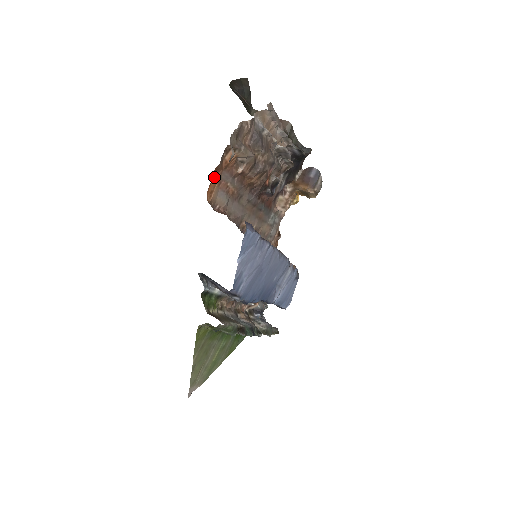
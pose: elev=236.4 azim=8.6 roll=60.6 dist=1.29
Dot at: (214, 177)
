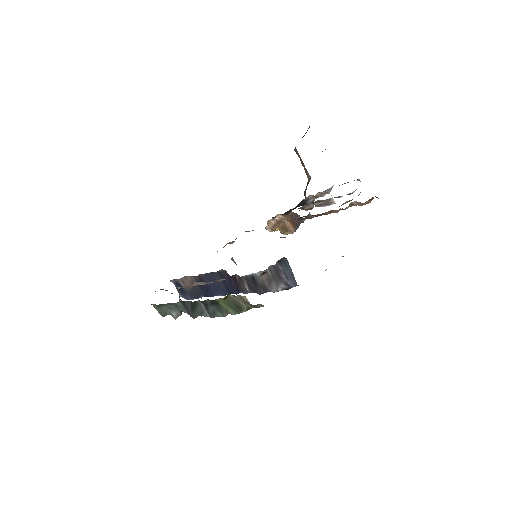
Dot at: occluded
